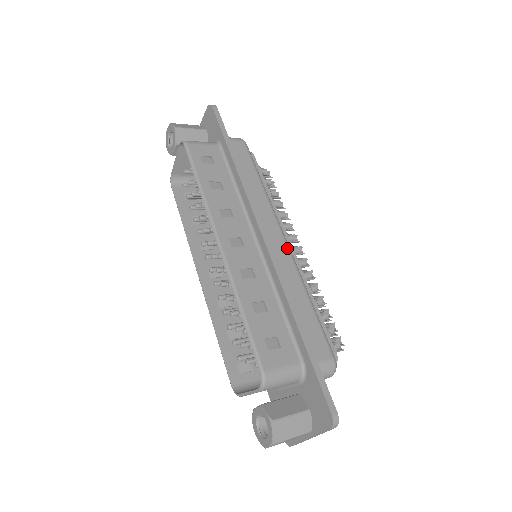
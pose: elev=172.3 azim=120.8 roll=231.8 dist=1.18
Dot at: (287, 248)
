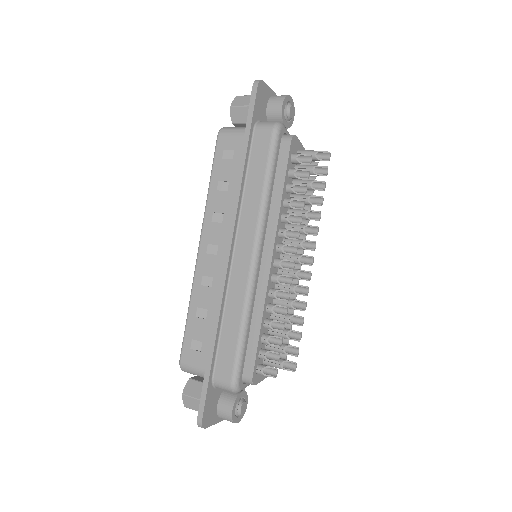
Dot at: (249, 268)
